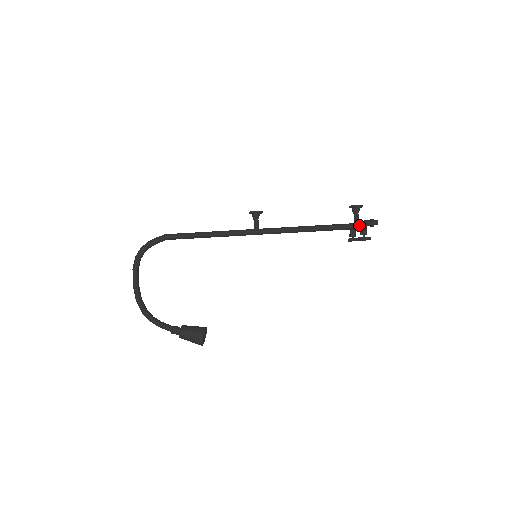
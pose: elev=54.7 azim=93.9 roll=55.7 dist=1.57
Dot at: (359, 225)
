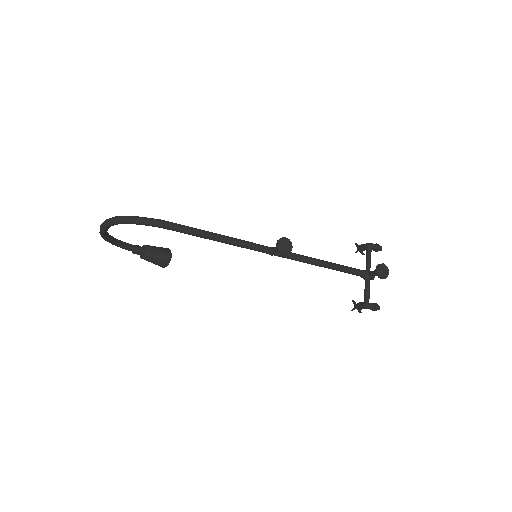
Dot at: (365, 298)
